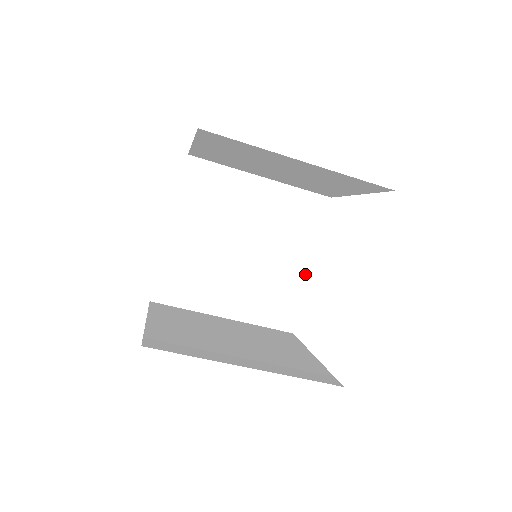
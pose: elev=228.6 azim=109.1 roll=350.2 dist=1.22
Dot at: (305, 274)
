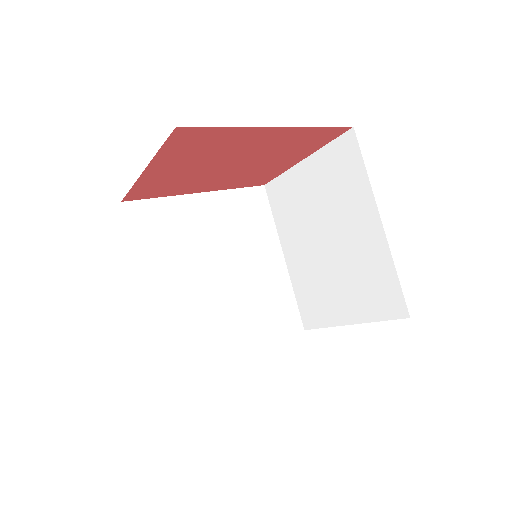
Dot at: (230, 350)
